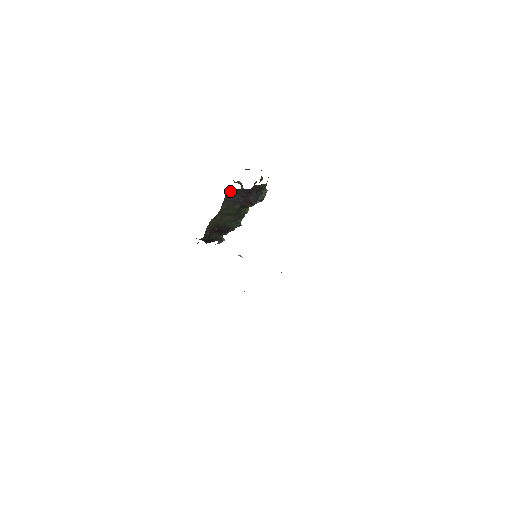
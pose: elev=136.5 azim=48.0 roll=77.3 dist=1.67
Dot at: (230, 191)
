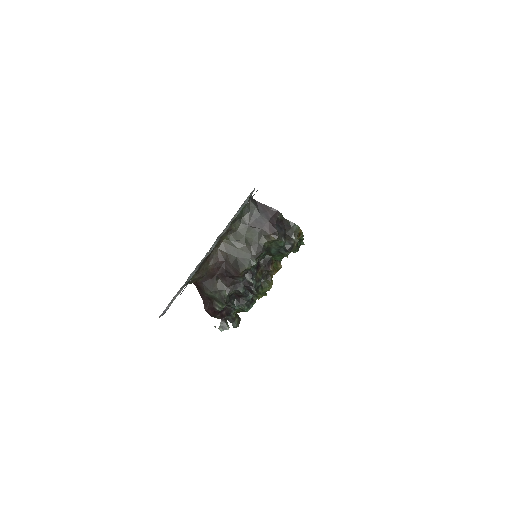
Dot at: (256, 203)
